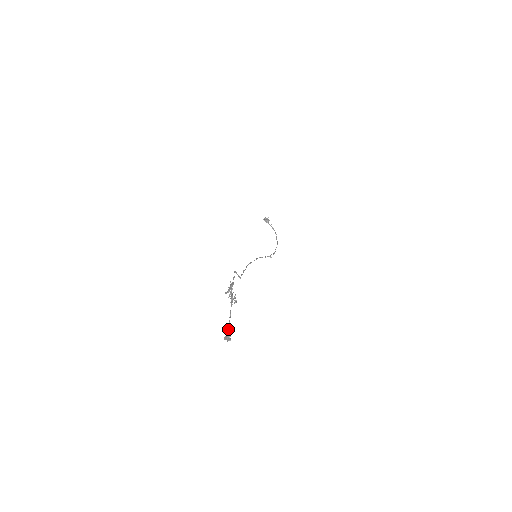
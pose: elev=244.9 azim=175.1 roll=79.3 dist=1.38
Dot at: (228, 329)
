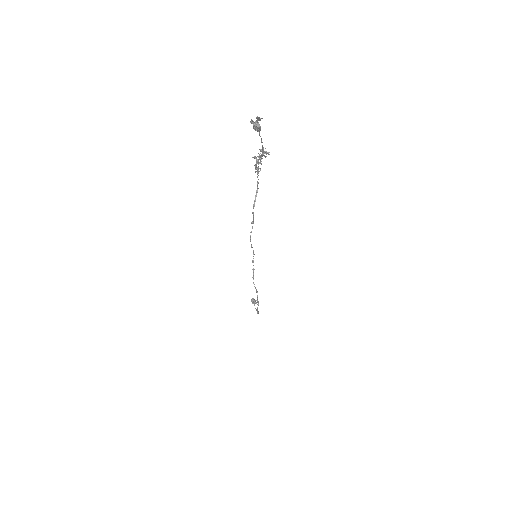
Dot at: (259, 125)
